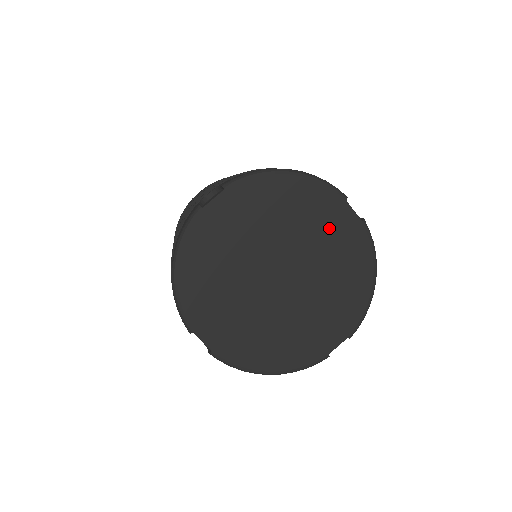
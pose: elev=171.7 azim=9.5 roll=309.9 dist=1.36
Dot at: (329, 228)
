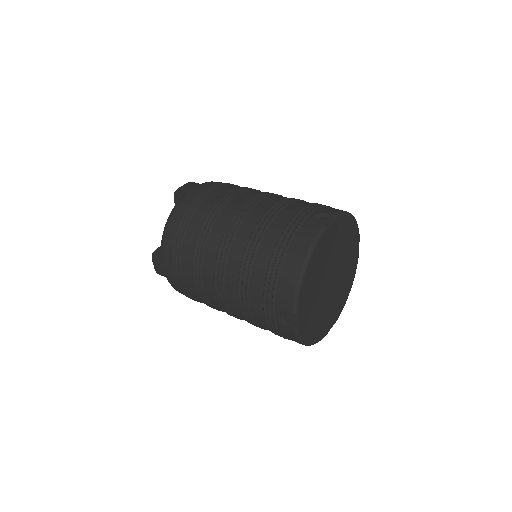
Dot at: (330, 244)
